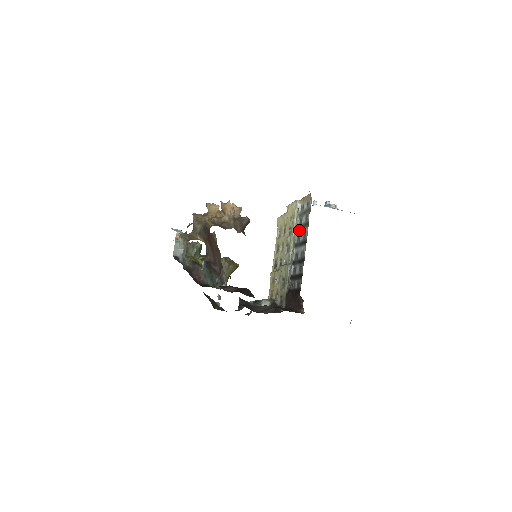
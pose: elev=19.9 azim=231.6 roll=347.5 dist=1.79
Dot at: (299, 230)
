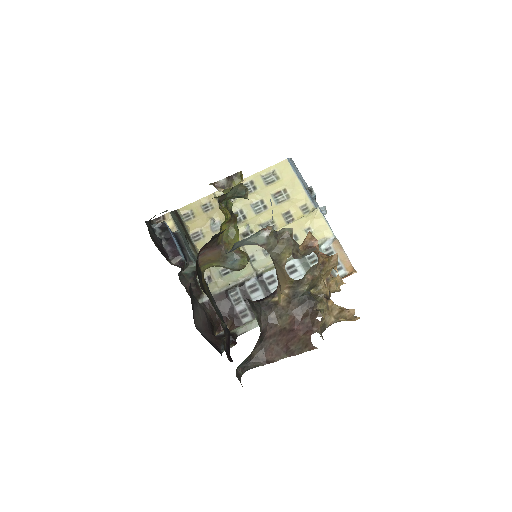
Dot at: (301, 264)
